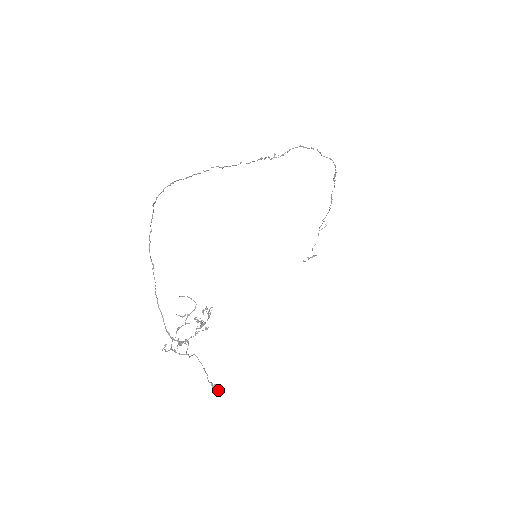
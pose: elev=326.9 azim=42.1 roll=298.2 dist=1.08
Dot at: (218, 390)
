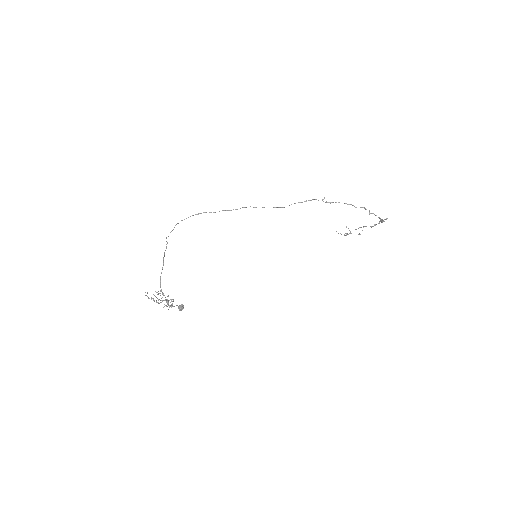
Dot at: (180, 310)
